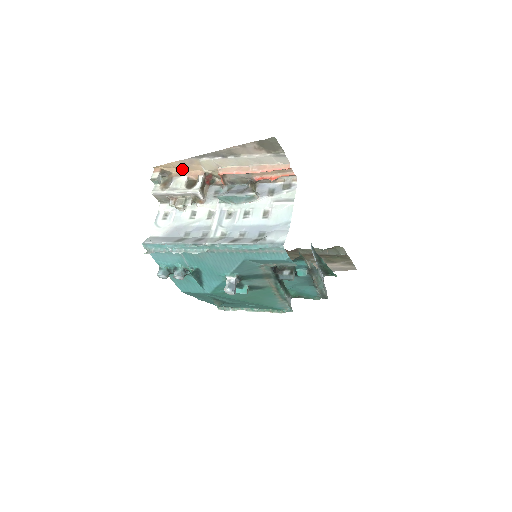
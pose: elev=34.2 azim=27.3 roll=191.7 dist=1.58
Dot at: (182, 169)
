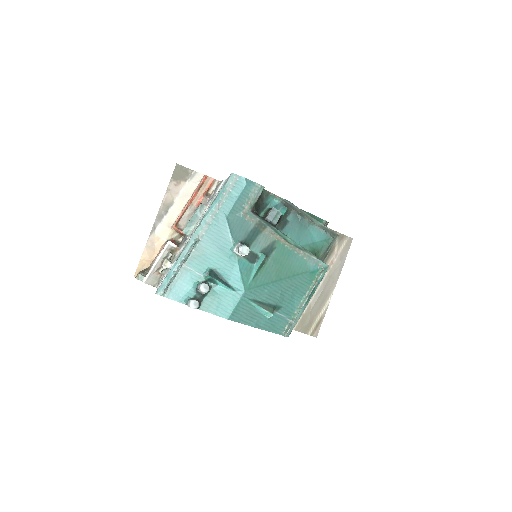
Dot at: (152, 257)
